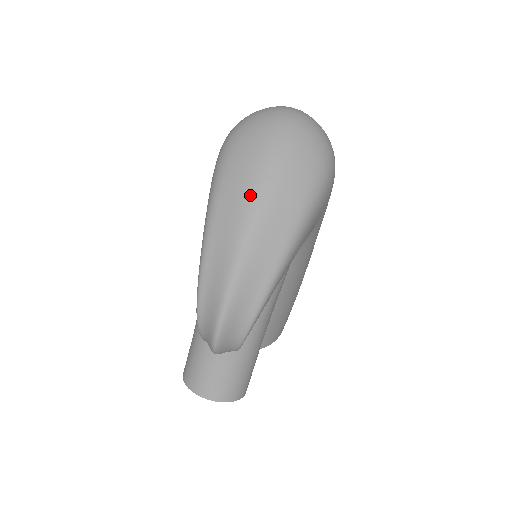
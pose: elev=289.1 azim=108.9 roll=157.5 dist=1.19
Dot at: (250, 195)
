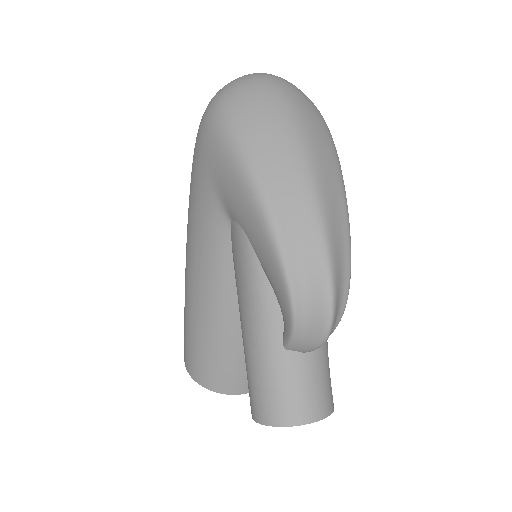
Dot at: (294, 145)
